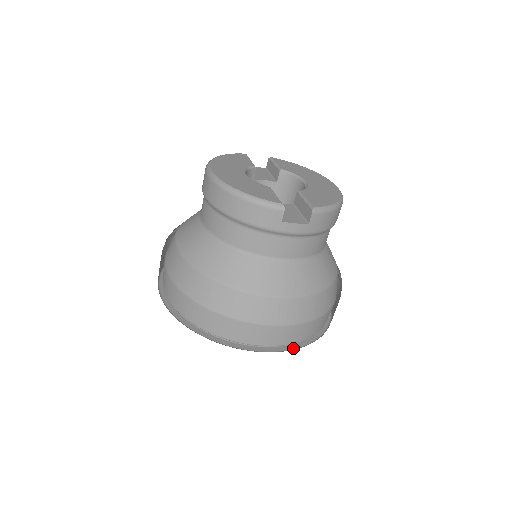
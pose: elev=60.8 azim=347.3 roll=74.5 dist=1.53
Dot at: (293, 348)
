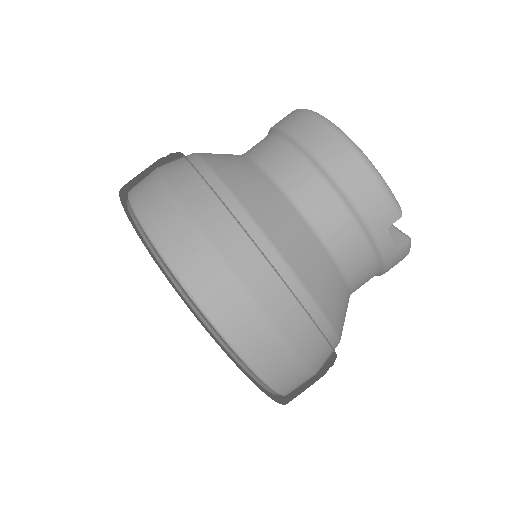
Dot at: (275, 399)
